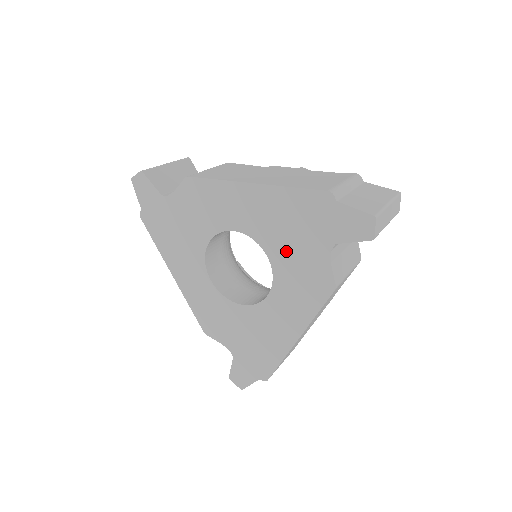
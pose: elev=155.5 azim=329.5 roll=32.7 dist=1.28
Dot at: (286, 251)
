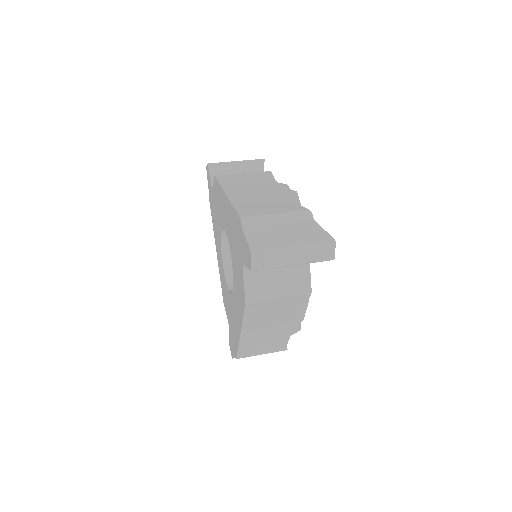
Dot at: (234, 257)
